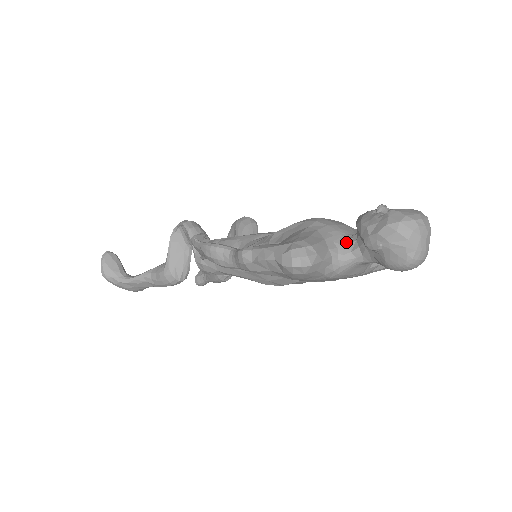
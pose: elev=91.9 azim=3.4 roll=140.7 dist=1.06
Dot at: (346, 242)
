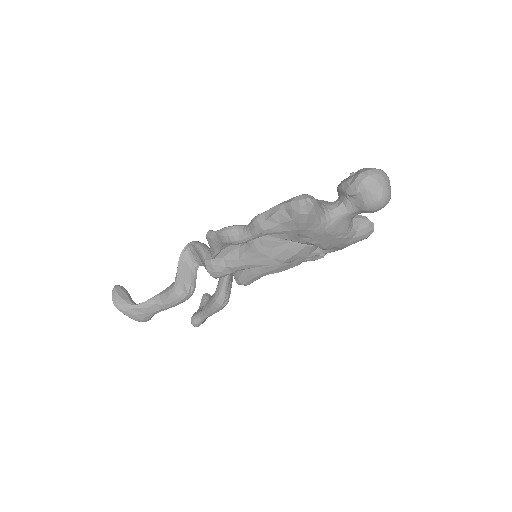
Dot at: (332, 203)
